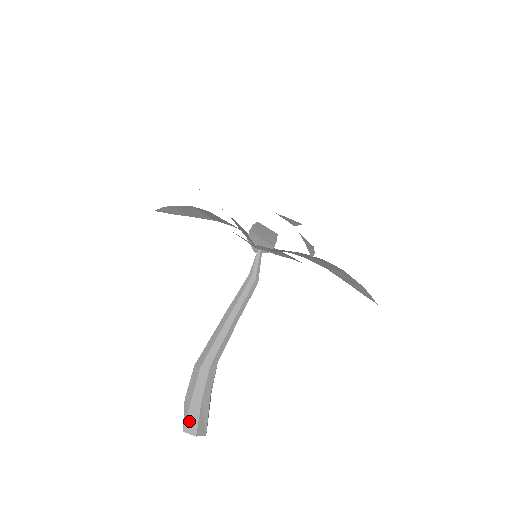
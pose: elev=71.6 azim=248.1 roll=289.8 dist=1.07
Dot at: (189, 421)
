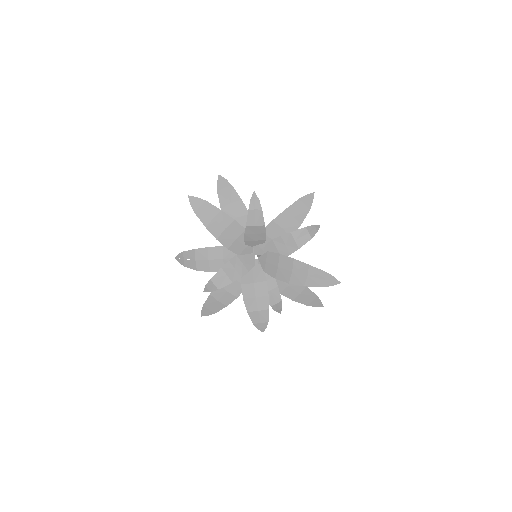
Dot at: occluded
